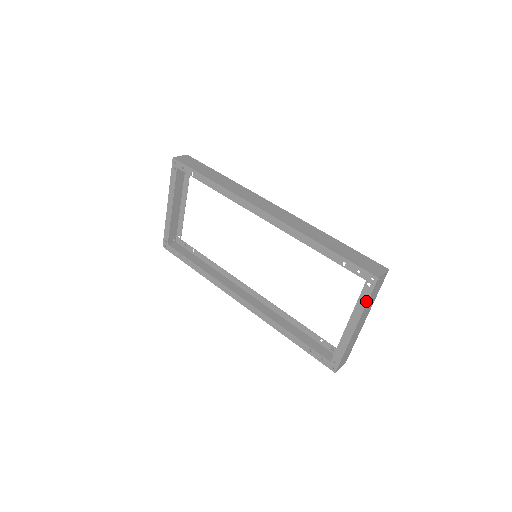
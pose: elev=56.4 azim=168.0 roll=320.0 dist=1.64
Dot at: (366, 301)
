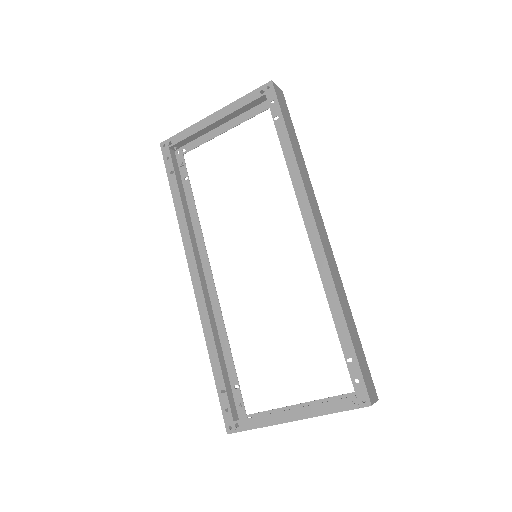
Dot at: (335, 411)
